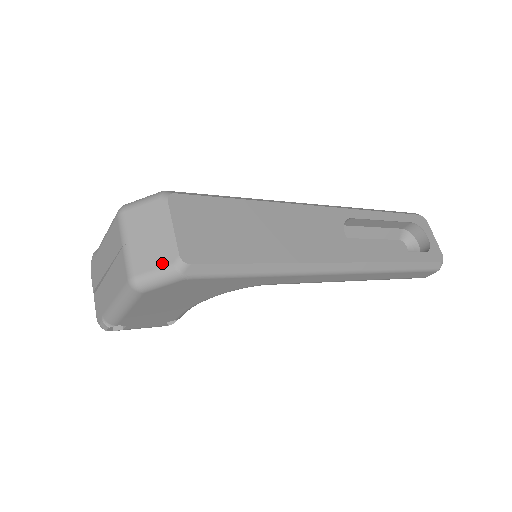
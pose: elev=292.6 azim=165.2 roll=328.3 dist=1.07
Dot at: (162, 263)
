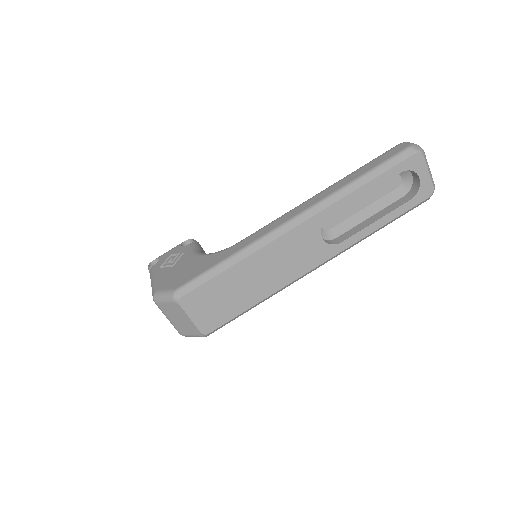
Dot at: (193, 334)
